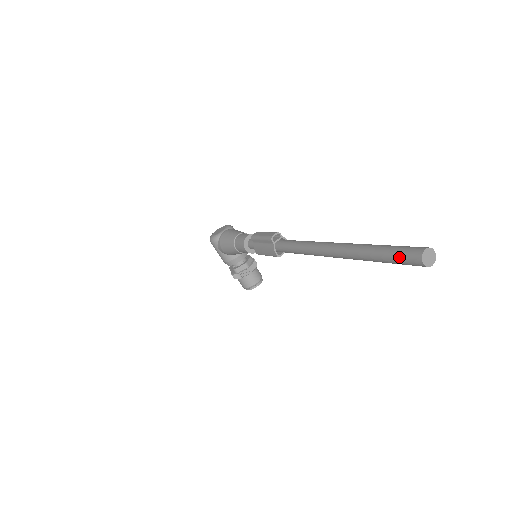
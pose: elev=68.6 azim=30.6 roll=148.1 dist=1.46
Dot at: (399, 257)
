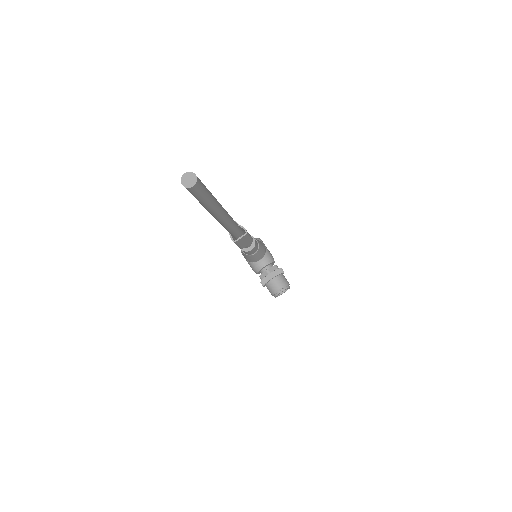
Dot at: occluded
